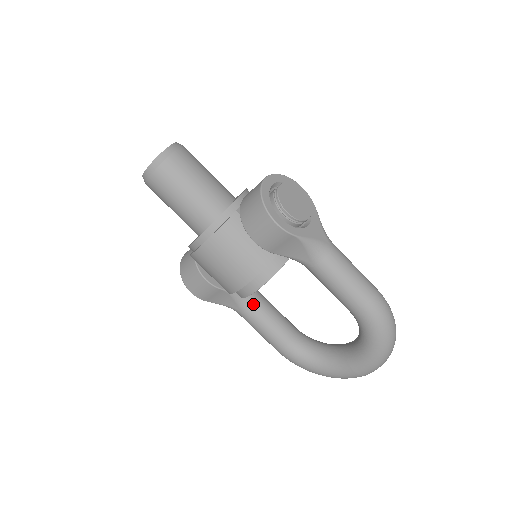
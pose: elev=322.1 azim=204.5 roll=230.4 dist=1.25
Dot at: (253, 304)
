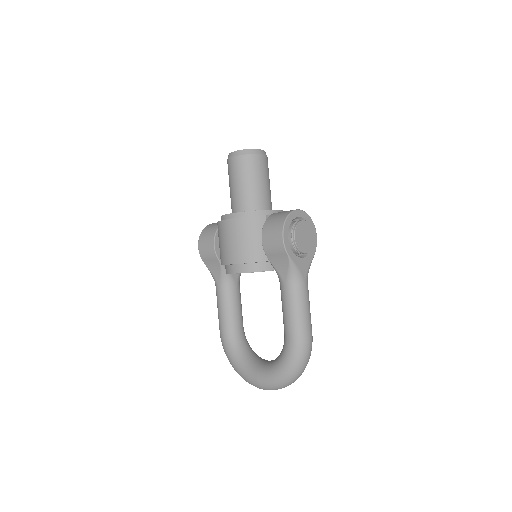
Dot at: (230, 286)
